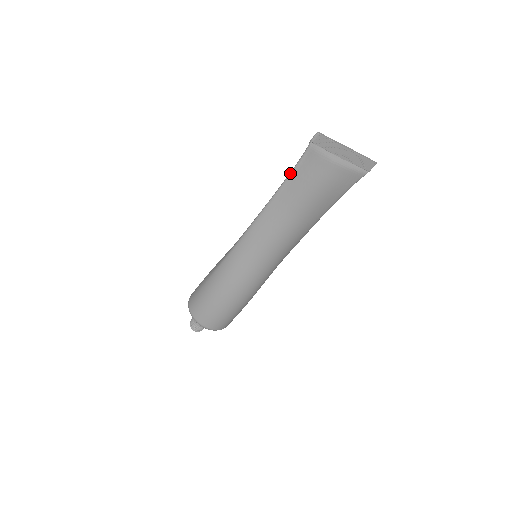
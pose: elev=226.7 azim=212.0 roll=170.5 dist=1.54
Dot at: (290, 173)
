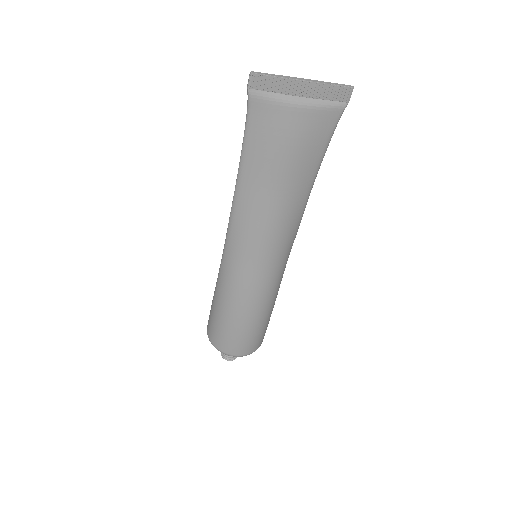
Dot at: (243, 139)
